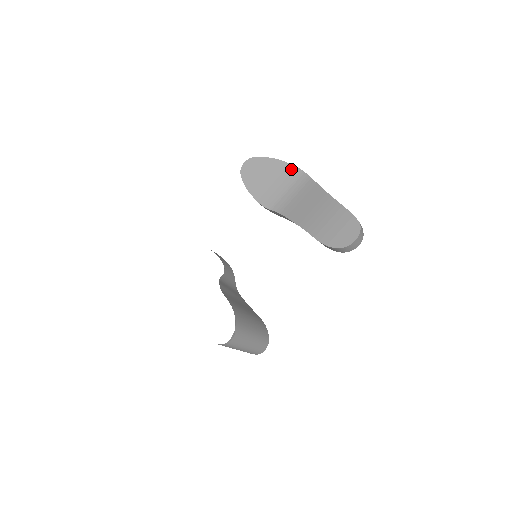
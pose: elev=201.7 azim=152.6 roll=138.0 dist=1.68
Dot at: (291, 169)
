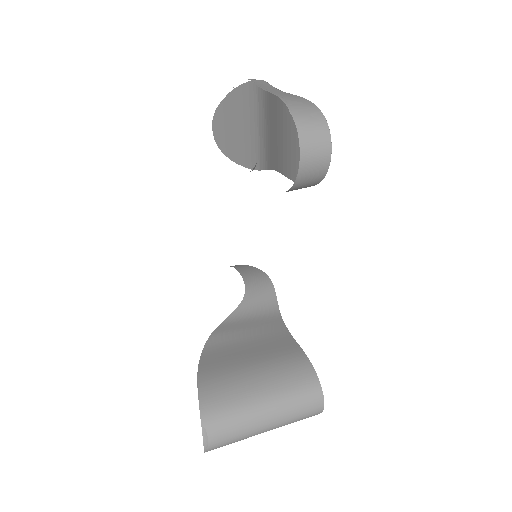
Dot at: (246, 91)
